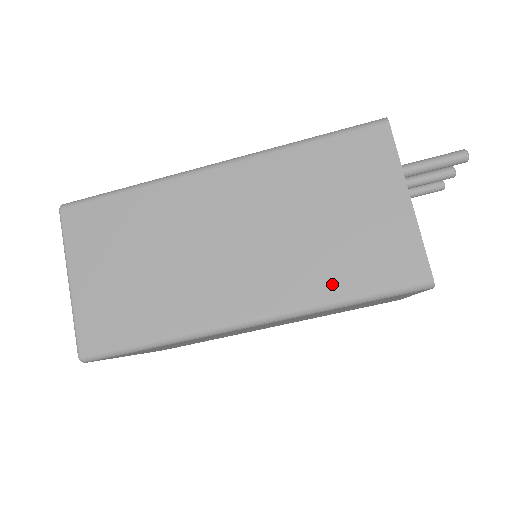
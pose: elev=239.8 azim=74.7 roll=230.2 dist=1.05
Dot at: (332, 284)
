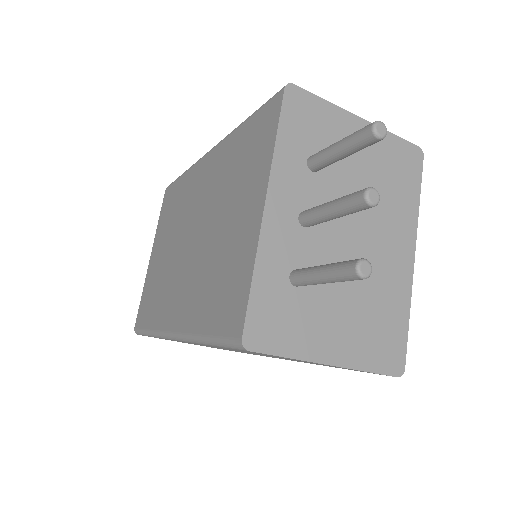
Dot at: occluded
